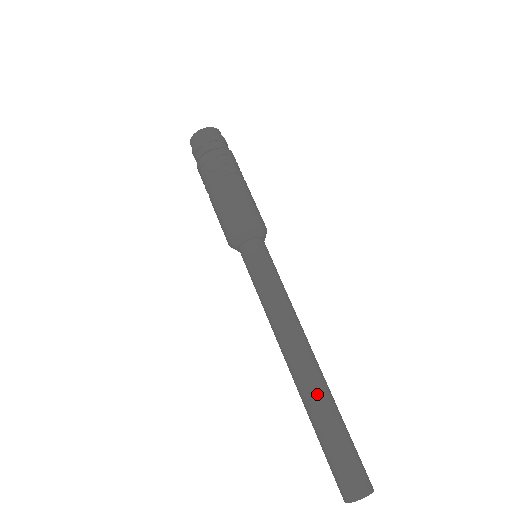
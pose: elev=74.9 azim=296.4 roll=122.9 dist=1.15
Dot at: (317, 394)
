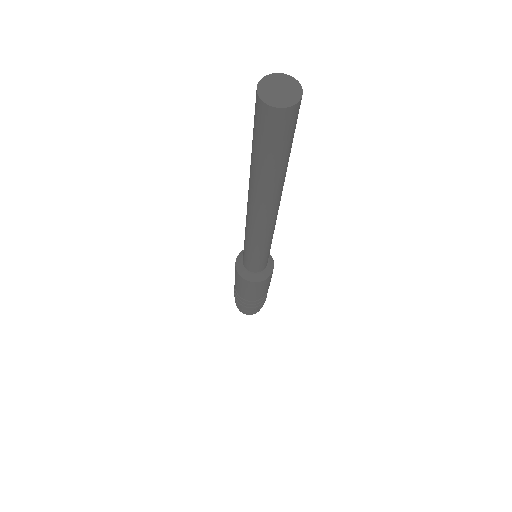
Dot at: occluded
